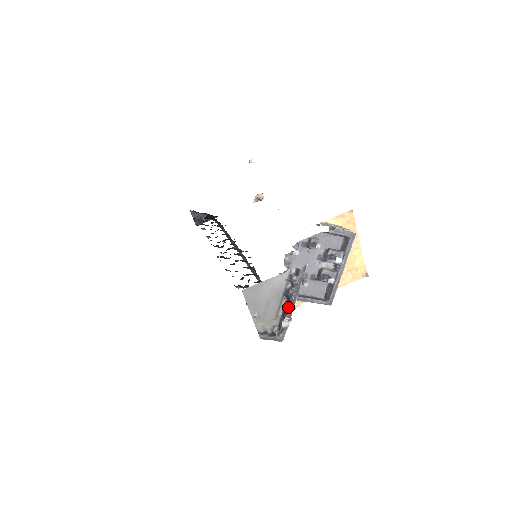
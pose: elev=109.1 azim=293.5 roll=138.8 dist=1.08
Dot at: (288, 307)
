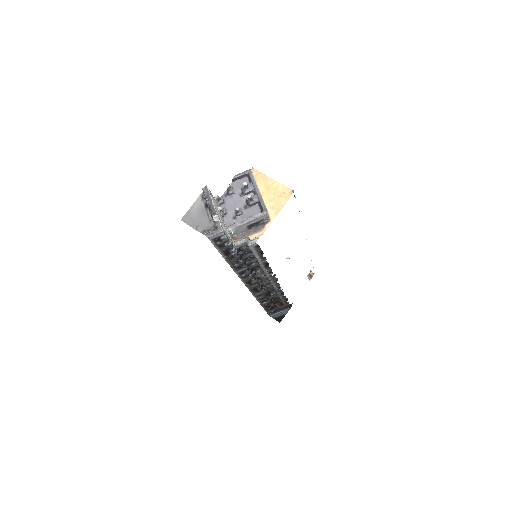
Dot at: (210, 210)
